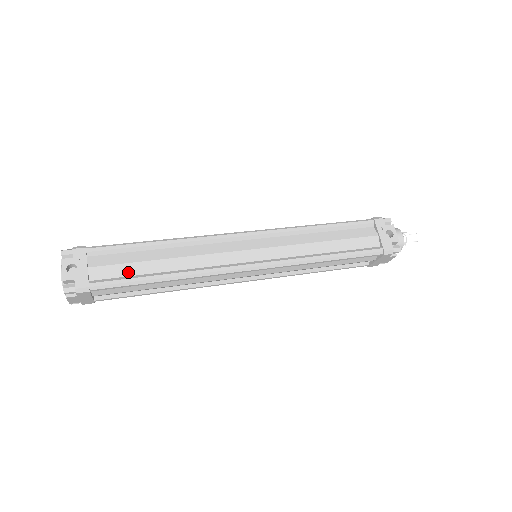
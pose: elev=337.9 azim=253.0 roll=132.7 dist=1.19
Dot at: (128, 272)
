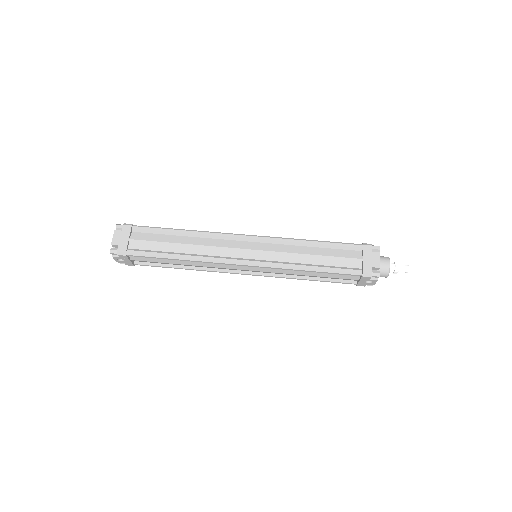
Dot at: (158, 263)
